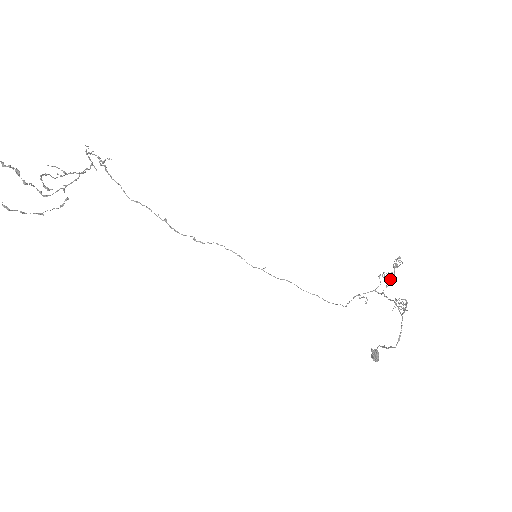
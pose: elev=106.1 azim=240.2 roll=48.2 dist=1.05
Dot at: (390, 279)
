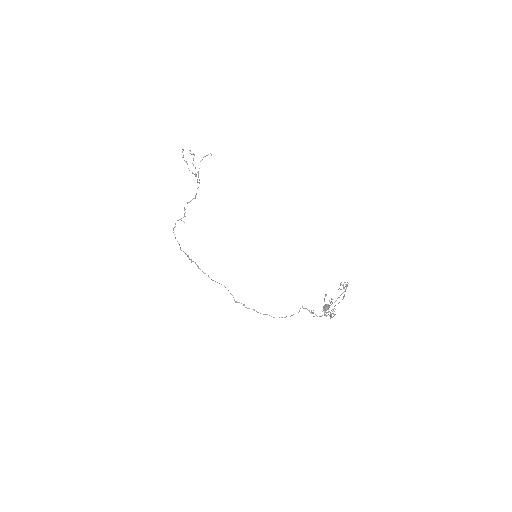
Dot at: (332, 299)
